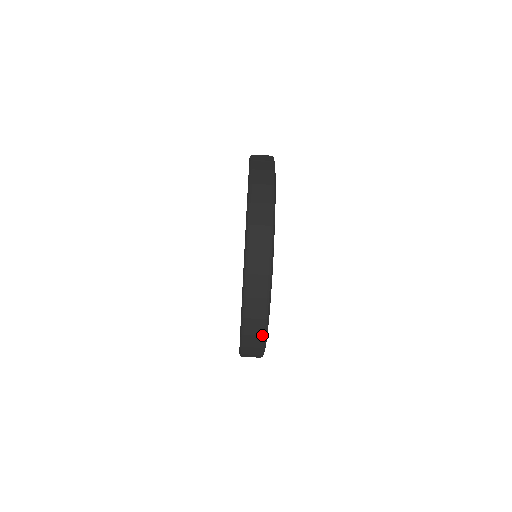
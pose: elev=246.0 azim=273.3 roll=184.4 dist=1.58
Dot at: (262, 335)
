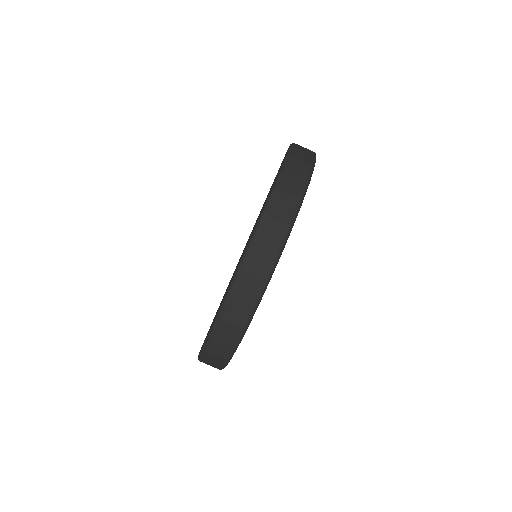
Dot at: (225, 358)
